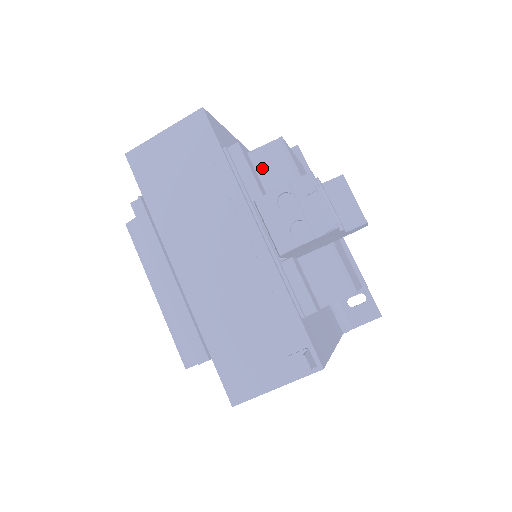
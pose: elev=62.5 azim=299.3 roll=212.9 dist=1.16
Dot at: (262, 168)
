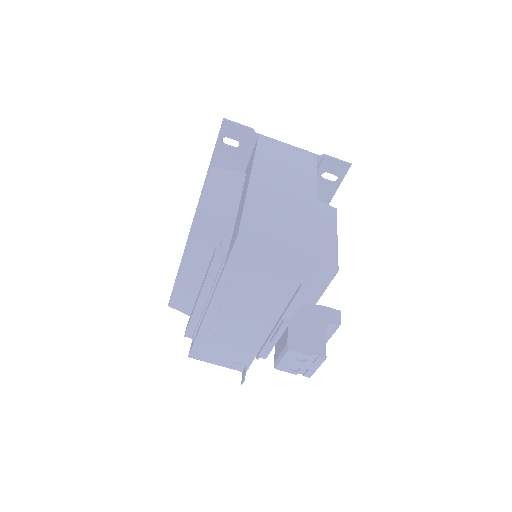
Dot at: occluded
